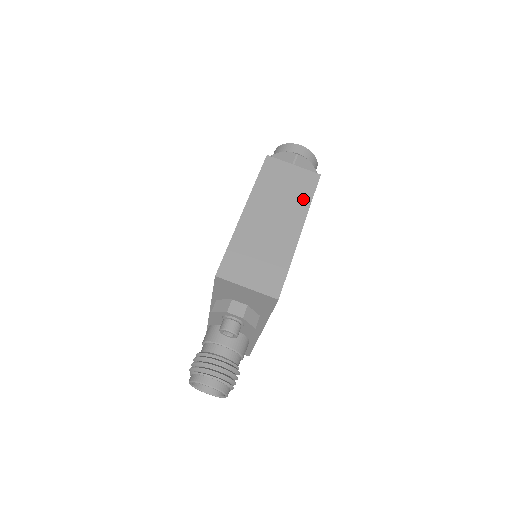
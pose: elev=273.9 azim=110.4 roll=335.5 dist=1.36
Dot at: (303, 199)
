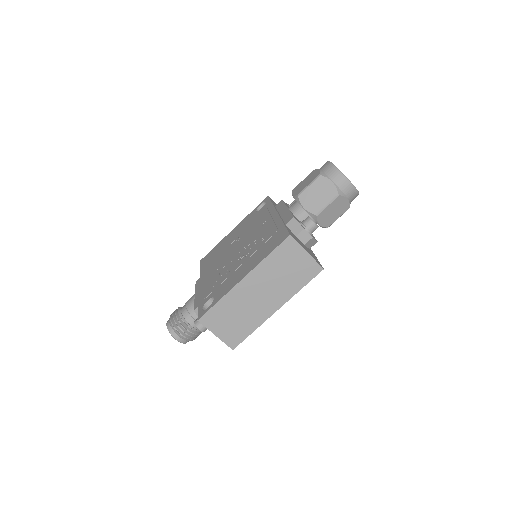
Dot at: (295, 285)
